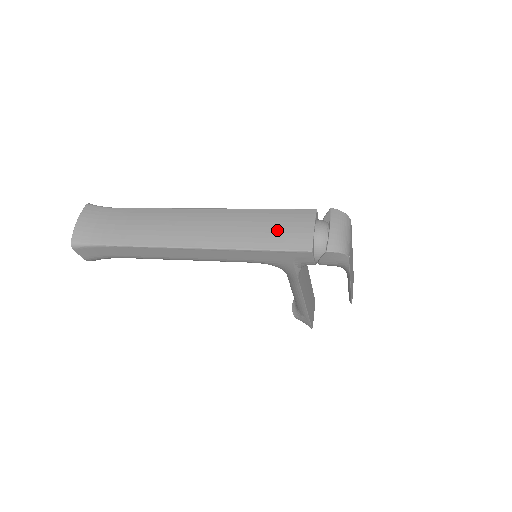
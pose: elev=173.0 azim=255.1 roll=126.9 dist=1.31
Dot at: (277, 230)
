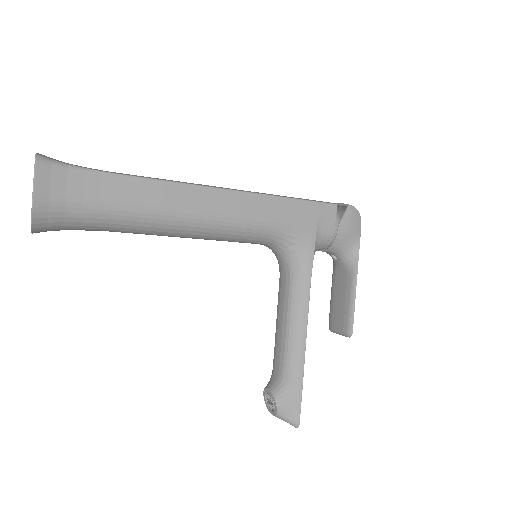
Dot at: occluded
